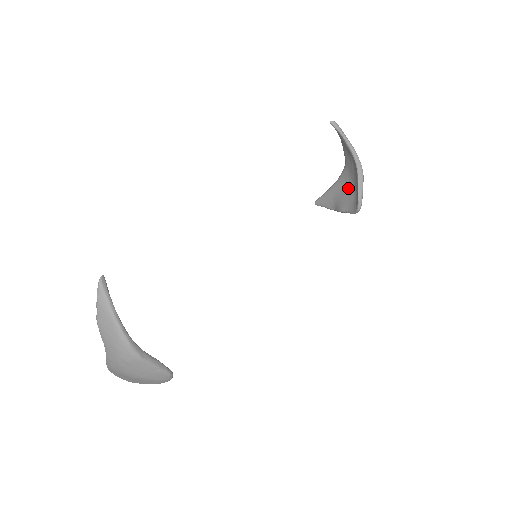
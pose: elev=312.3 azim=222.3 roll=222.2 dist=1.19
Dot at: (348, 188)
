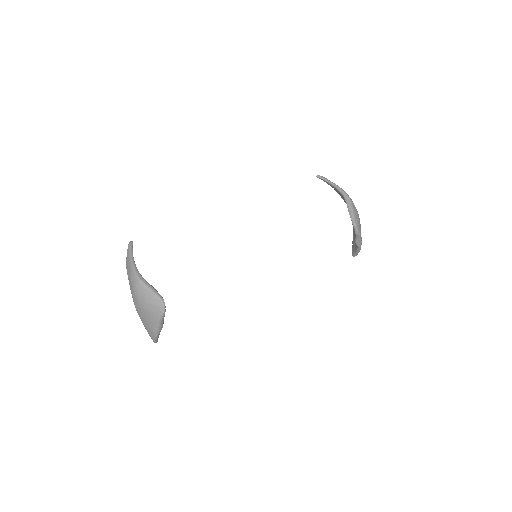
Dot at: occluded
